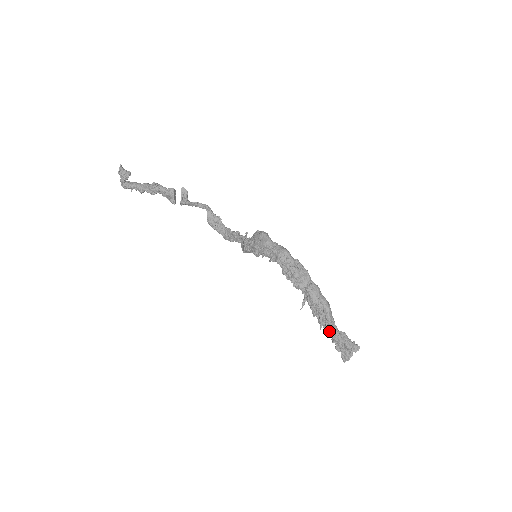
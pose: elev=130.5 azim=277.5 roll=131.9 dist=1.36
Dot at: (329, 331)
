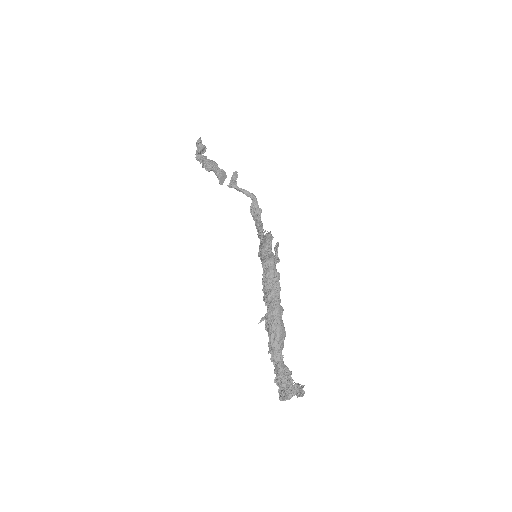
Dot at: (271, 358)
